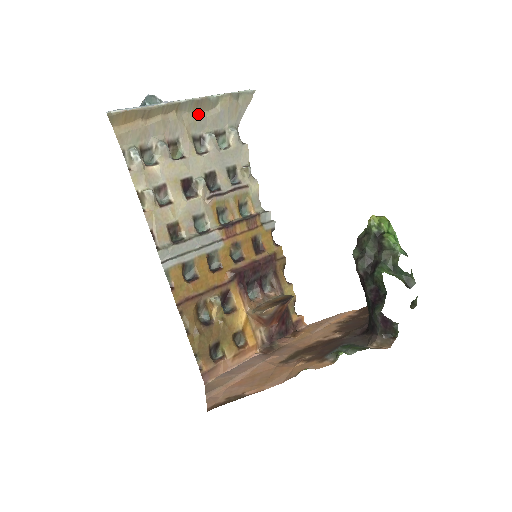
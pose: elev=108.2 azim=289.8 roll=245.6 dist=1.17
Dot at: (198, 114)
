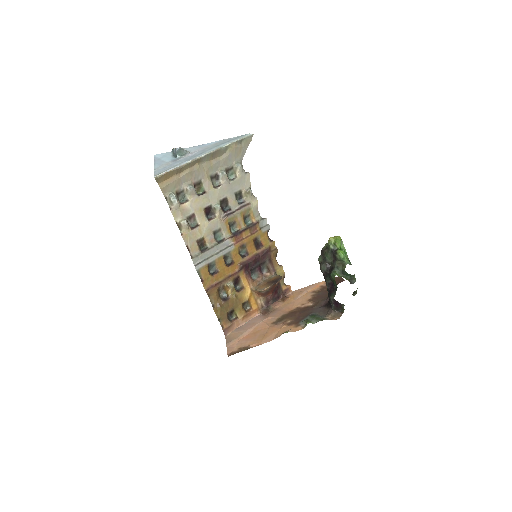
Dot at: (213, 160)
